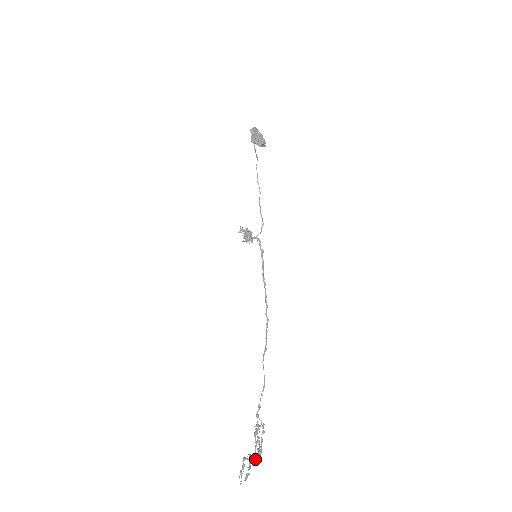
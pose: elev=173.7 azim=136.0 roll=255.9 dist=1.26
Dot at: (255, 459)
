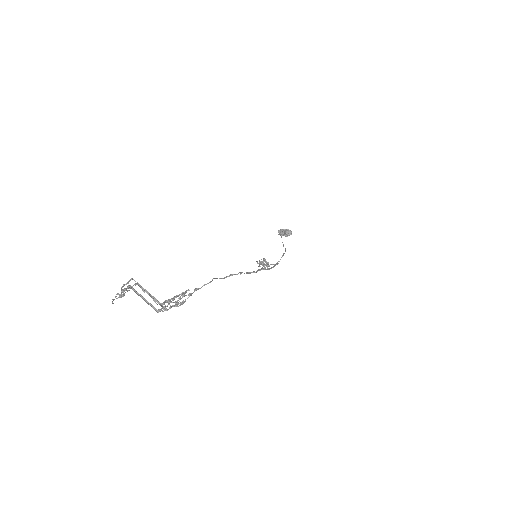
Dot at: (160, 309)
